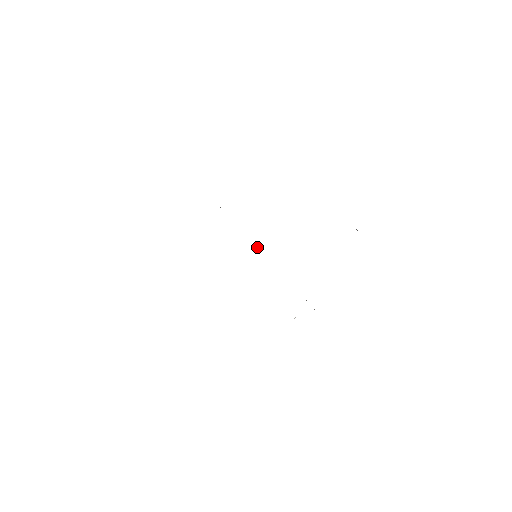
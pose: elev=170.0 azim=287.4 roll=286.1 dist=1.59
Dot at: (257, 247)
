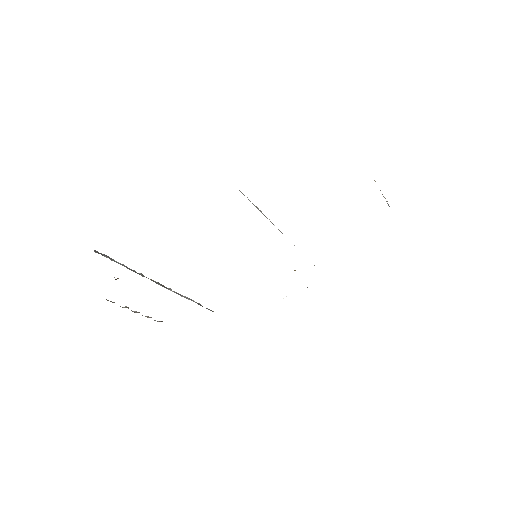
Dot at: occluded
